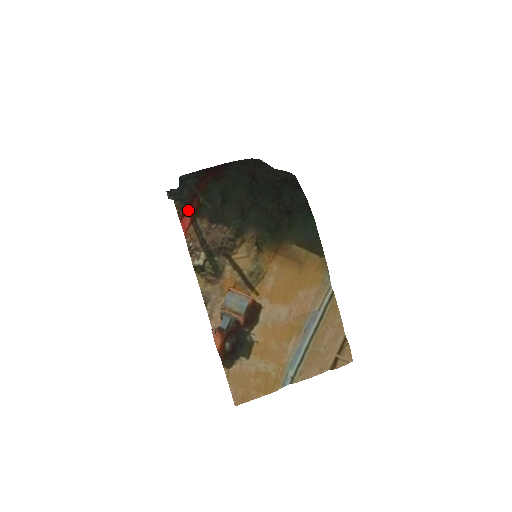
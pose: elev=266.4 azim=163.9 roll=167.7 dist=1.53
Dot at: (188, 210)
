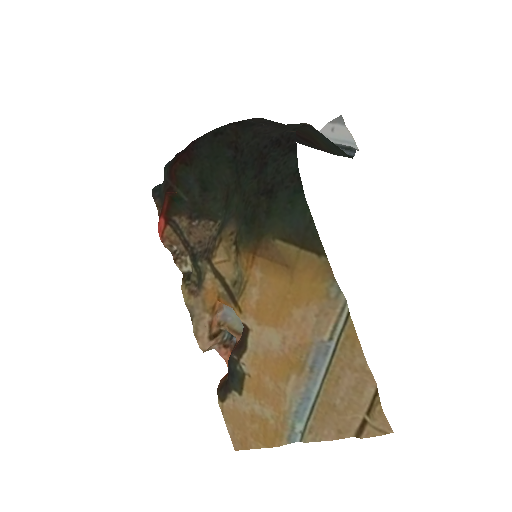
Dot at: (162, 208)
